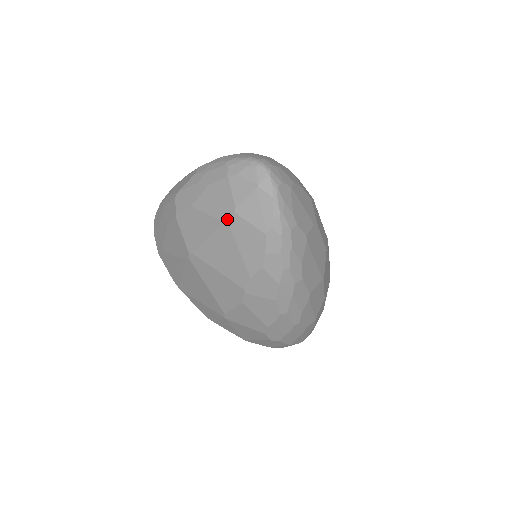
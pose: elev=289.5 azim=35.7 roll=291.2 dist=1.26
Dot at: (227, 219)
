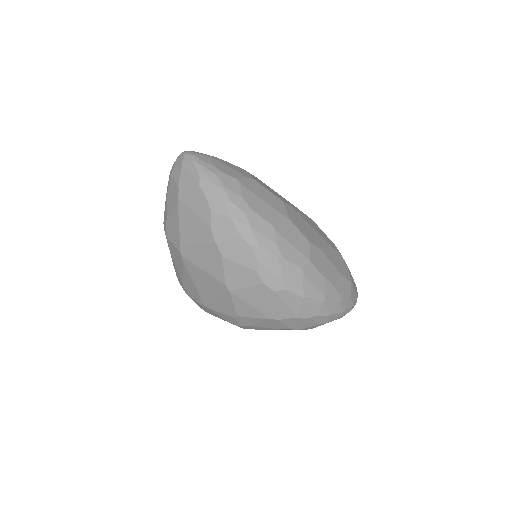
Dot at: (178, 198)
